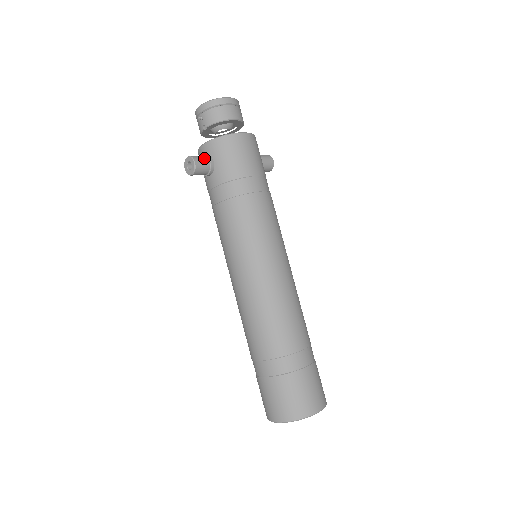
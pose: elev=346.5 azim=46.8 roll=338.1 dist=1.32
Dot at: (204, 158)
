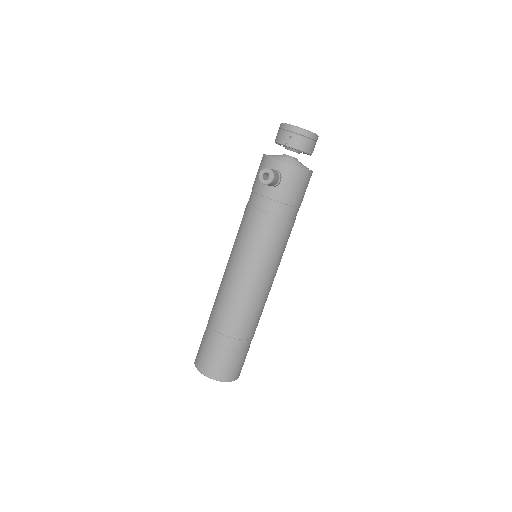
Dot at: (278, 176)
